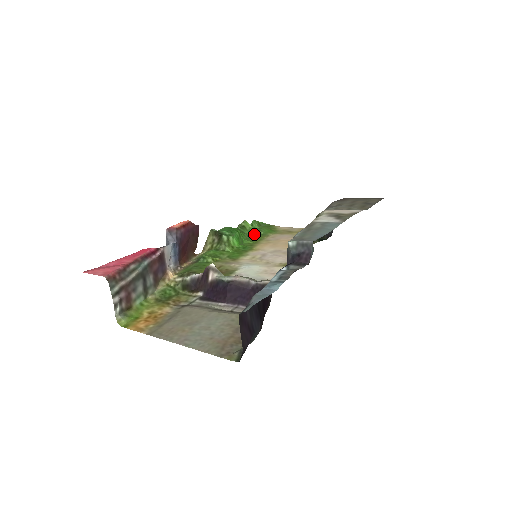
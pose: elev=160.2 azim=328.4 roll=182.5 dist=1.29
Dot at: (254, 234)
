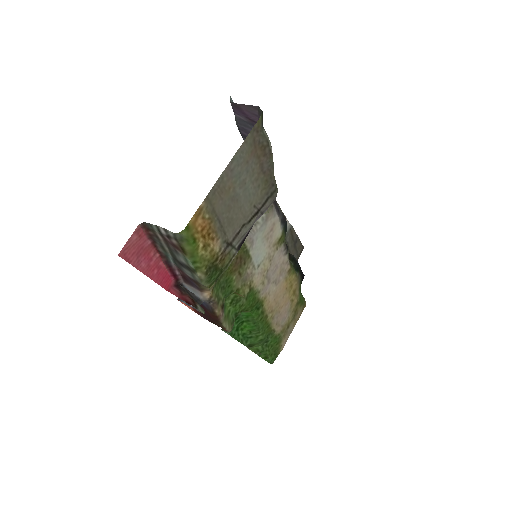
Dot at: (264, 341)
